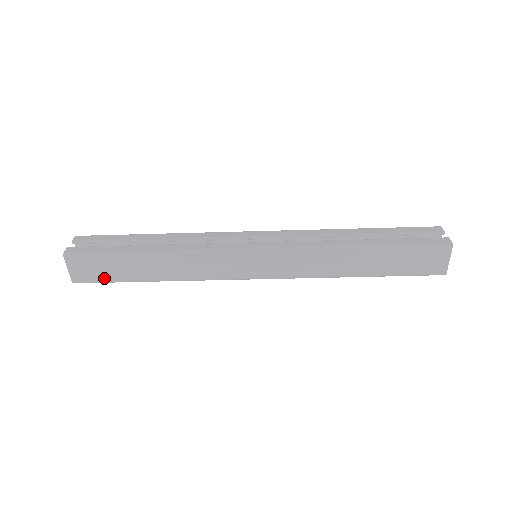
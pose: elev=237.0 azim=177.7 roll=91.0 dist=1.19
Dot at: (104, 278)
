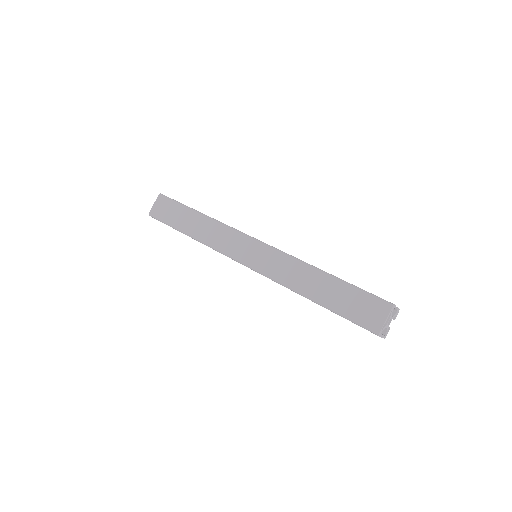
Dot at: (166, 218)
